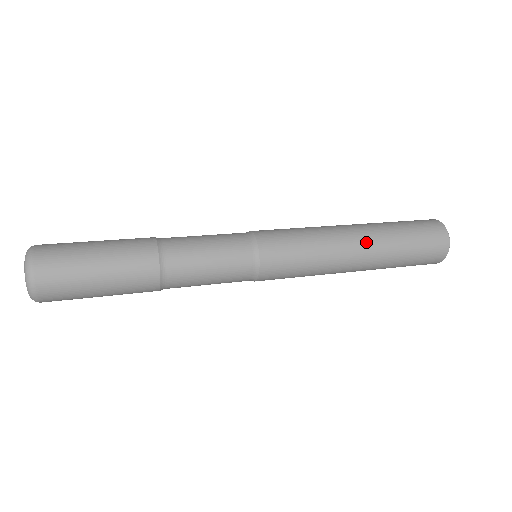
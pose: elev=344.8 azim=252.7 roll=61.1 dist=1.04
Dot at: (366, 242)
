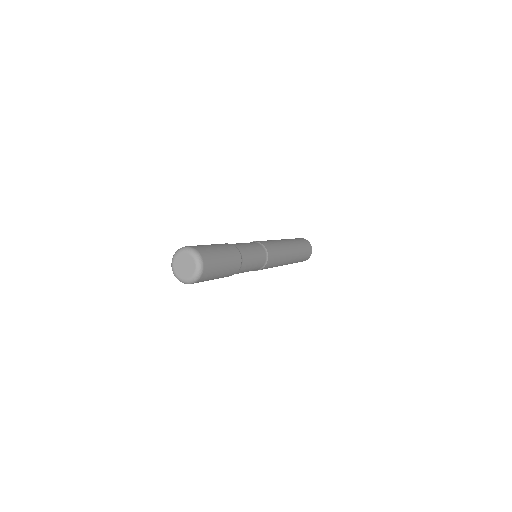
Dot at: (291, 244)
